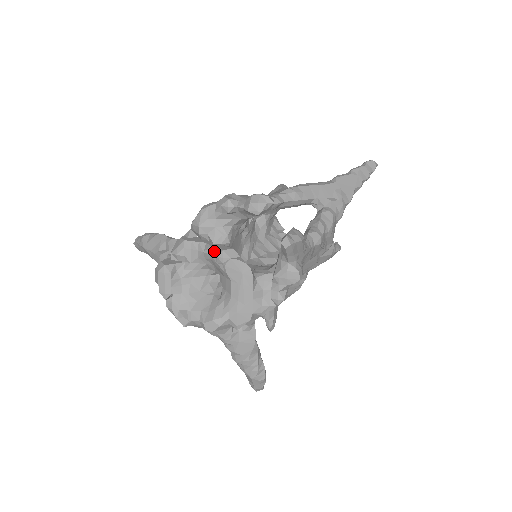
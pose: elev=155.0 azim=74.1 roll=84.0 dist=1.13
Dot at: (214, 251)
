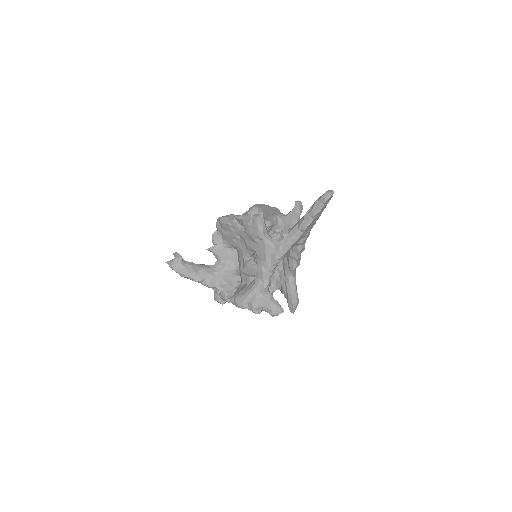
Dot at: occluded
